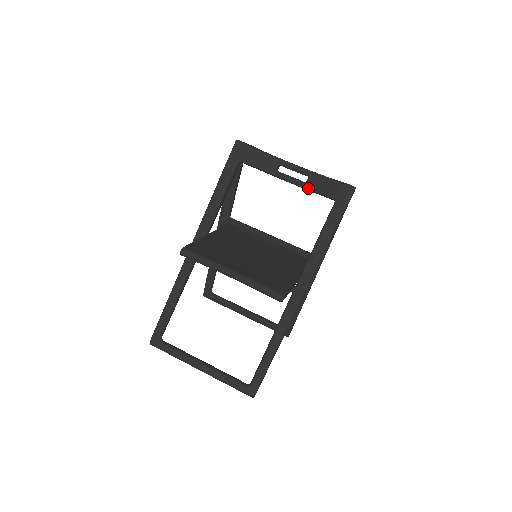
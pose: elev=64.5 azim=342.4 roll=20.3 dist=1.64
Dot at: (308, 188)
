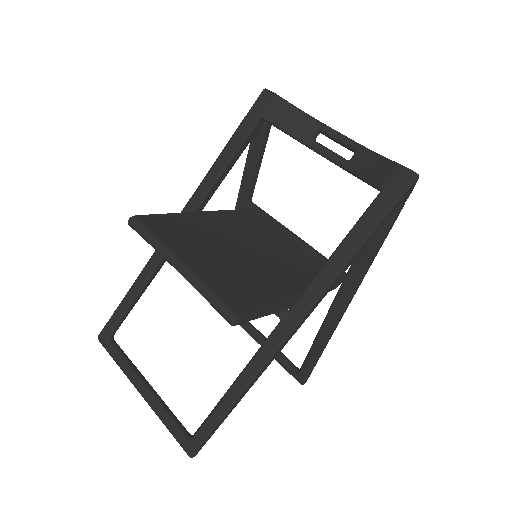
Dot at: (349, 169)
